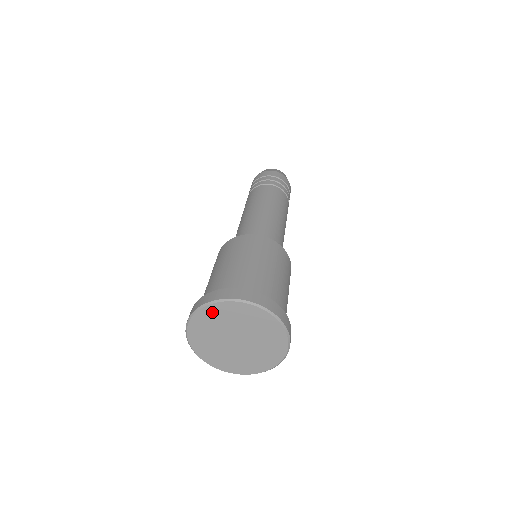
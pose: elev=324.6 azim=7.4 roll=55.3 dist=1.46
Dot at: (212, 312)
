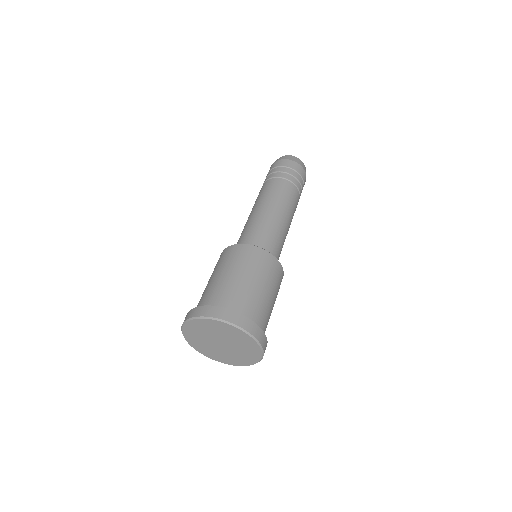
Dot at: (220, 325)
